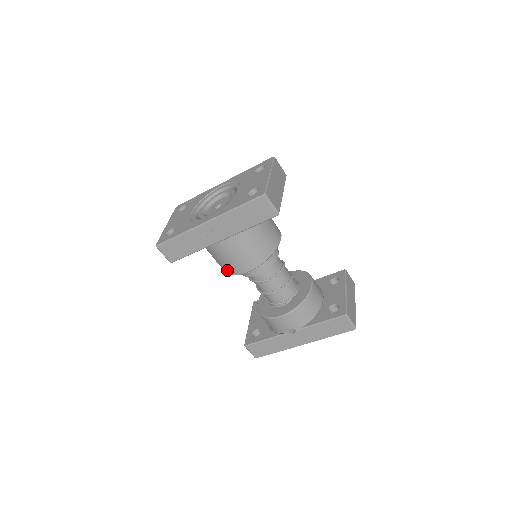
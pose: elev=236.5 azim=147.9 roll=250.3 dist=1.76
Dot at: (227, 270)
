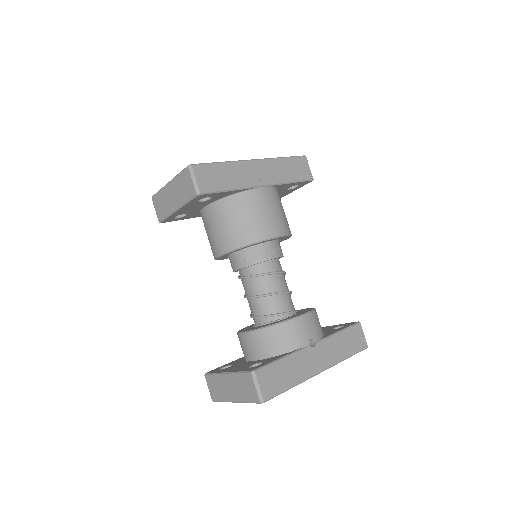
Dot at: (253, 233)
